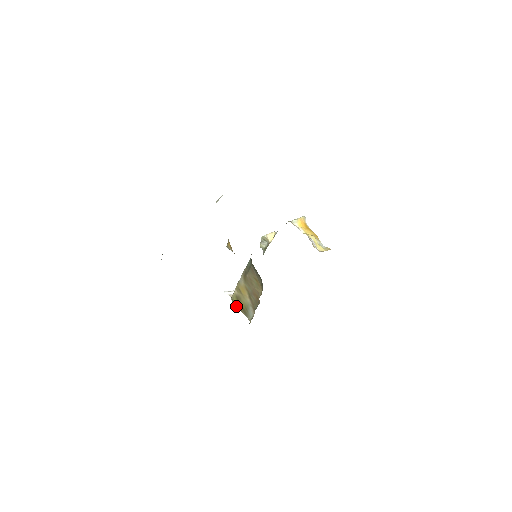
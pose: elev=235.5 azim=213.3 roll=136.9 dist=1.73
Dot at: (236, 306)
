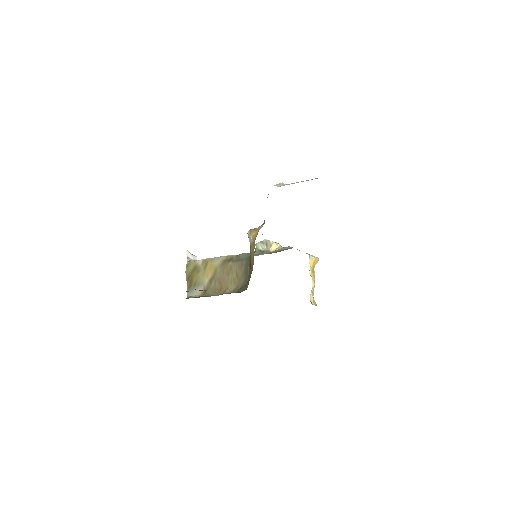
Dot at: (187, 273)
